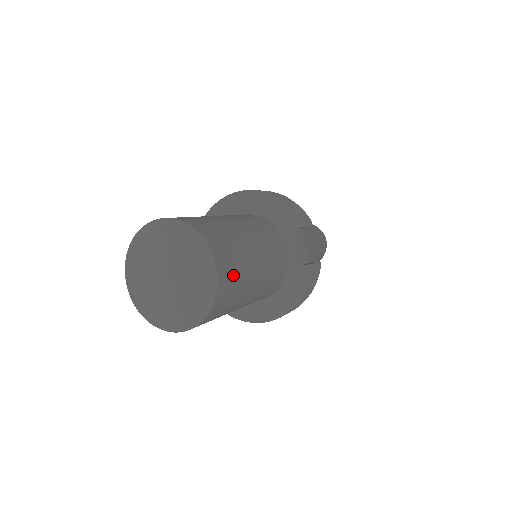
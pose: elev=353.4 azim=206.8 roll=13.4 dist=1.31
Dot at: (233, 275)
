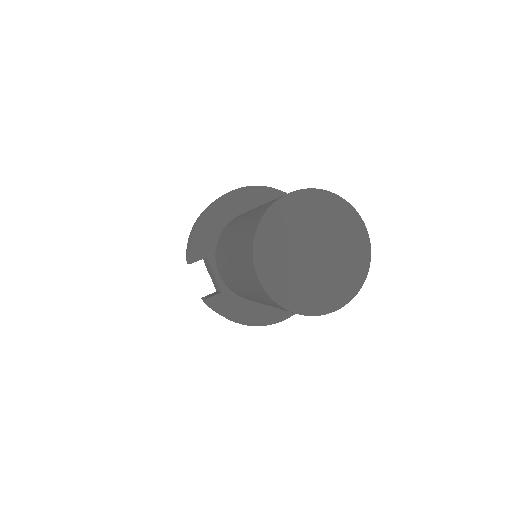
Dot at: occluded
